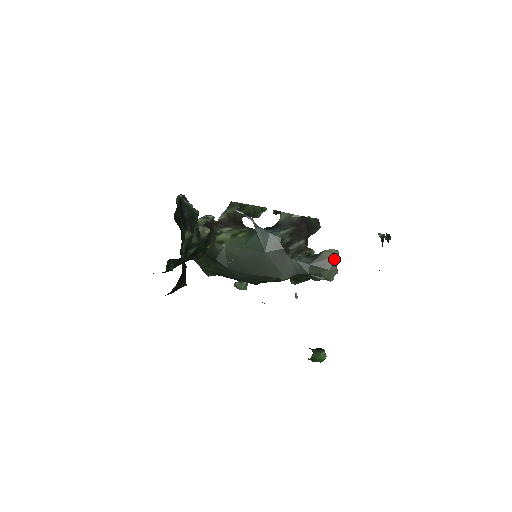
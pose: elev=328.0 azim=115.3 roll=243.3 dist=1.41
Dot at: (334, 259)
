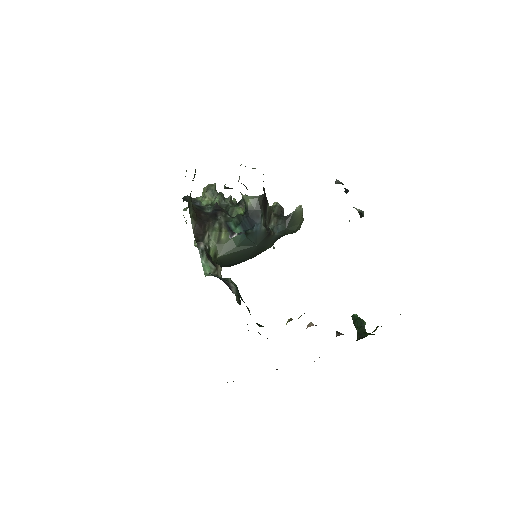
Dot at: (301, 214)
